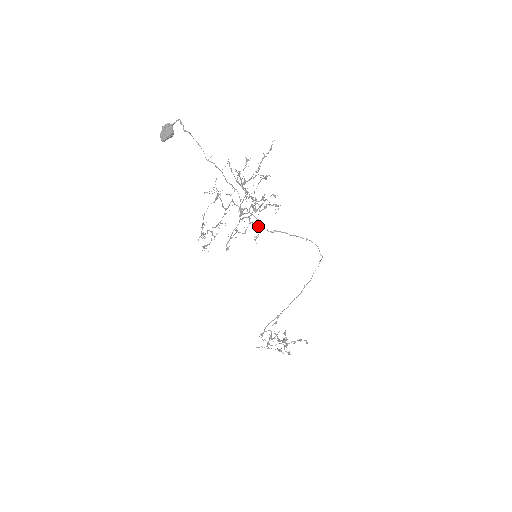
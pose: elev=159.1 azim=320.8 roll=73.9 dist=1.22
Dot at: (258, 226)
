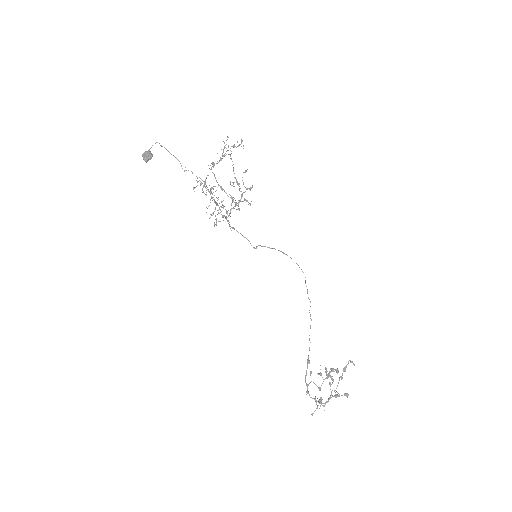
Dot at: (246, 201)
